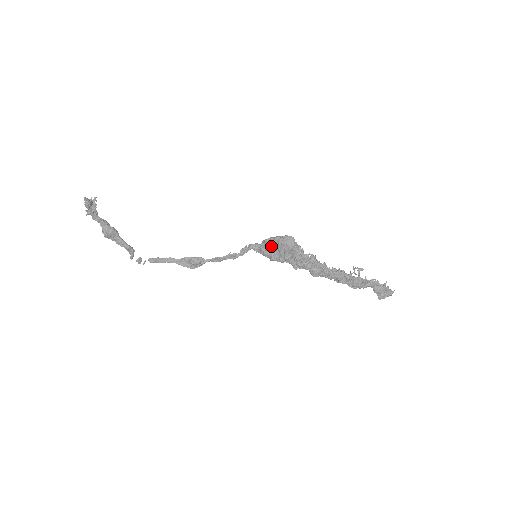
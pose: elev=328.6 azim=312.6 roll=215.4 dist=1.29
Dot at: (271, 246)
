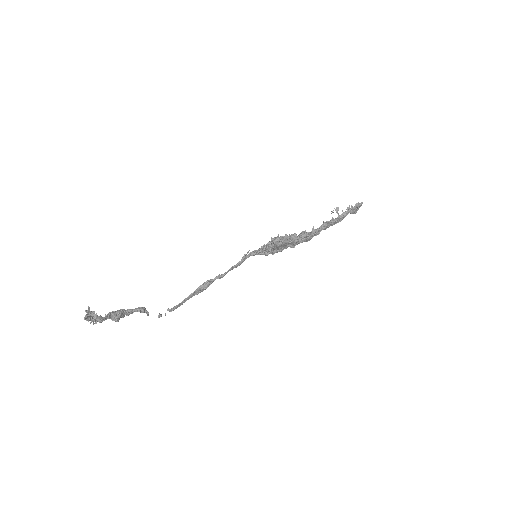
Dot at: (270, 249)
